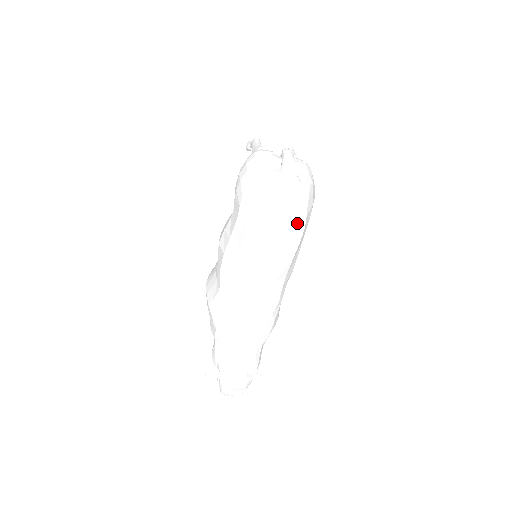
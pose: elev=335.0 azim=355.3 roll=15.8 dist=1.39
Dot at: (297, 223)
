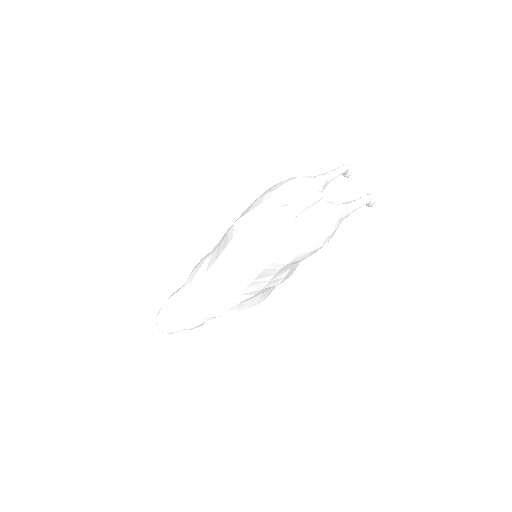
Dot at: (261, 255)
